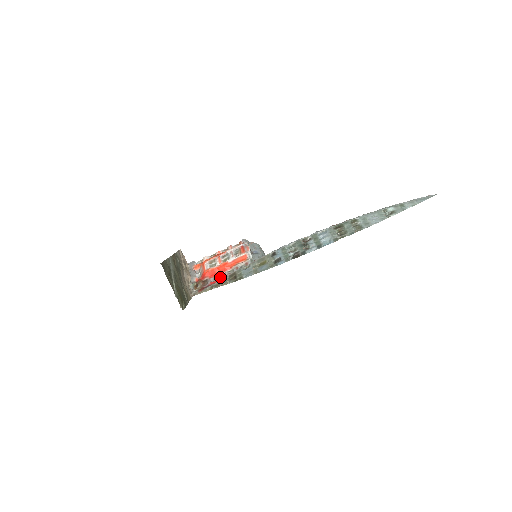
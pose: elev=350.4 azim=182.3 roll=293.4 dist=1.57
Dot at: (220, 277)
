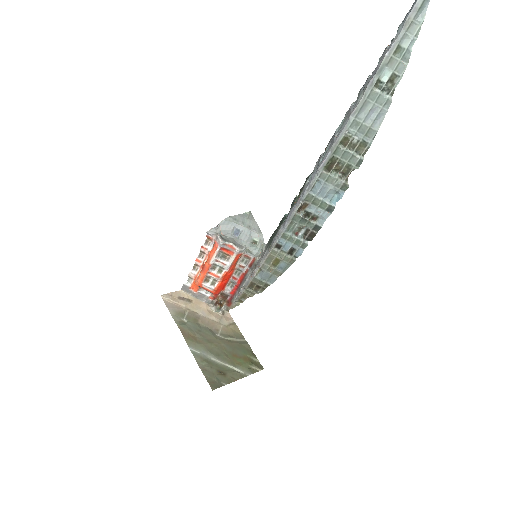
Dot at: (232, 282)
